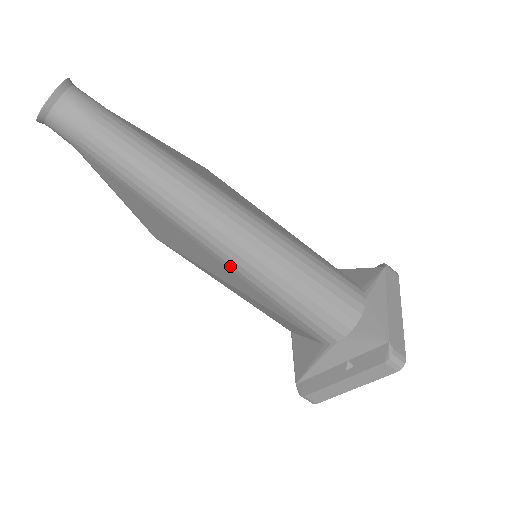
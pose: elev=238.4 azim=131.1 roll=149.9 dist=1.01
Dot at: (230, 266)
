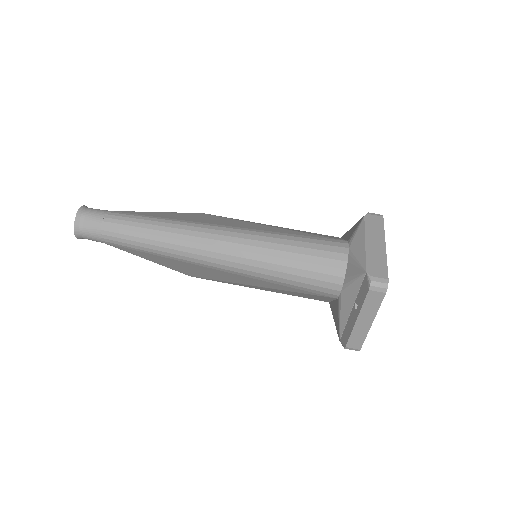
Dot at: (230, 271)
